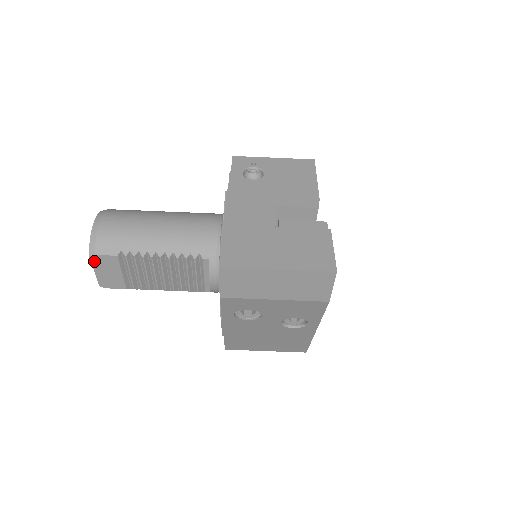
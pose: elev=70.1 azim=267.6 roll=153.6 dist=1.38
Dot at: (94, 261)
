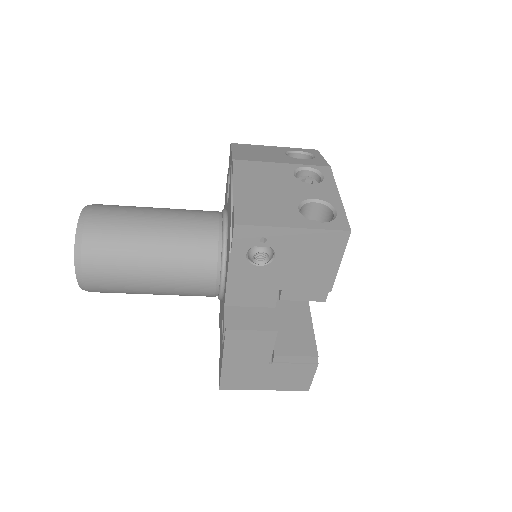
Dot at: occluded
